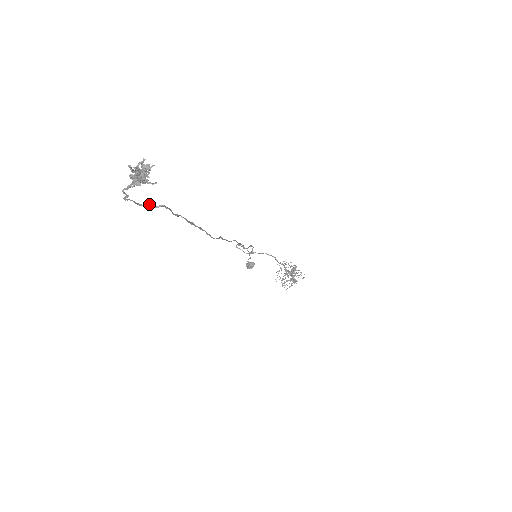
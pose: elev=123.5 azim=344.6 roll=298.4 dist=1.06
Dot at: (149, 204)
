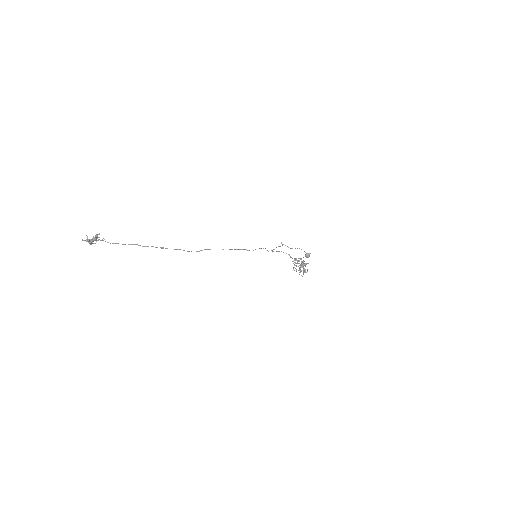
Dot at: occluded
